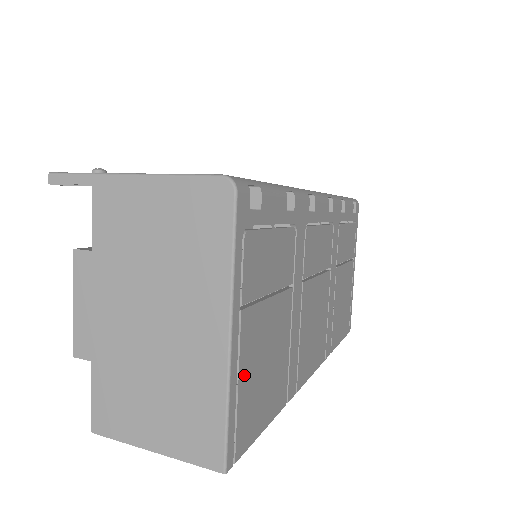
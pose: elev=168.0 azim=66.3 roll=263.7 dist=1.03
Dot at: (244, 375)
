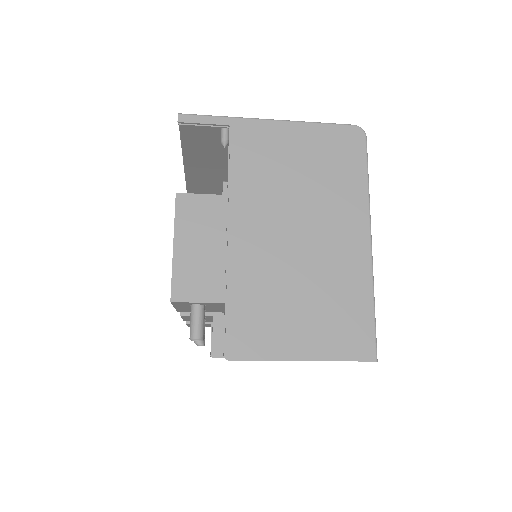
Dot at: occluded
